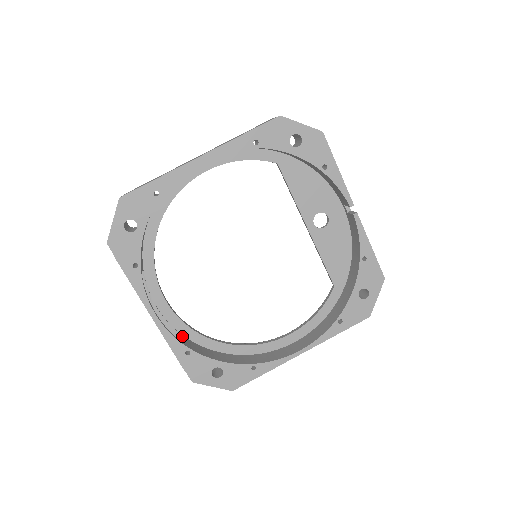
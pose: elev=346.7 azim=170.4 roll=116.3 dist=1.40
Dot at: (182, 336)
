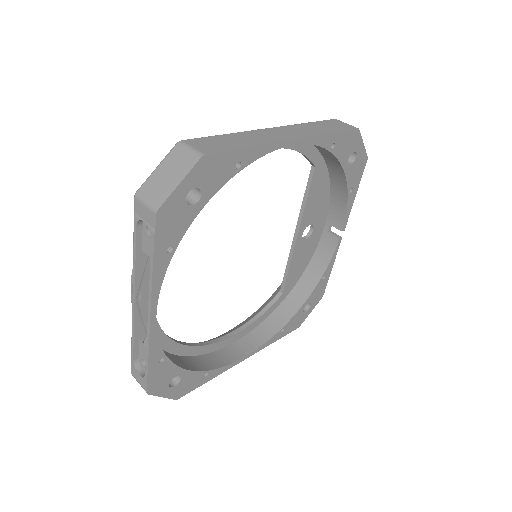
Dot at: occluded
